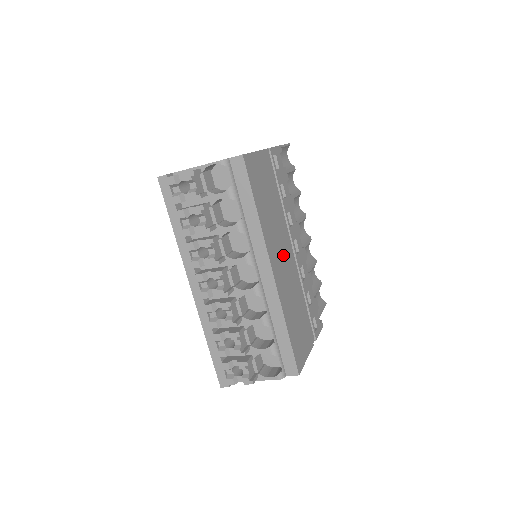
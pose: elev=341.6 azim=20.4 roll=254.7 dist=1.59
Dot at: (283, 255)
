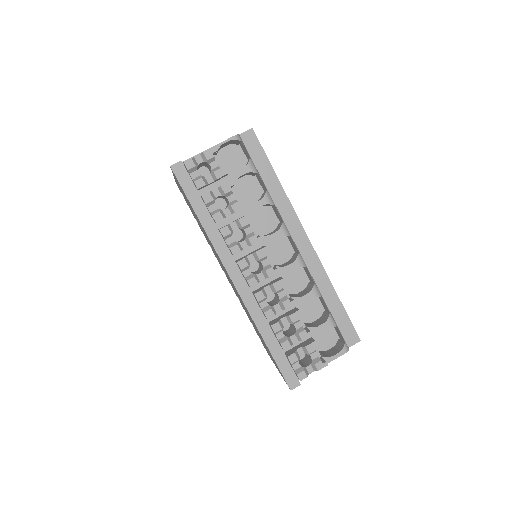
Dot at: occluded
